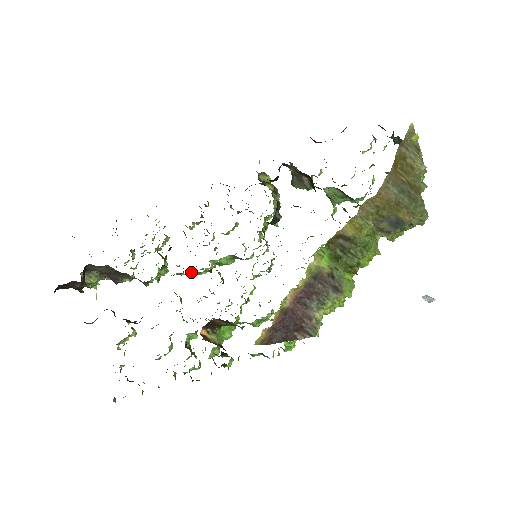
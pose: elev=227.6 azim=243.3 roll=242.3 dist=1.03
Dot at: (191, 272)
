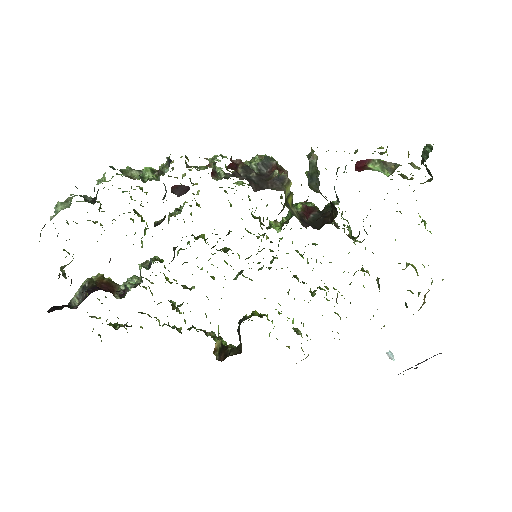
Dot at: occluded
